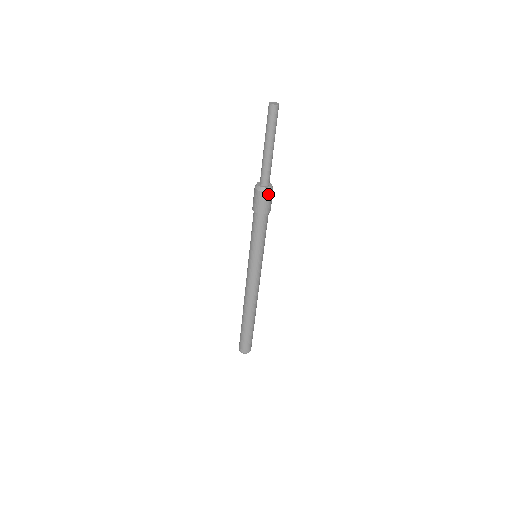
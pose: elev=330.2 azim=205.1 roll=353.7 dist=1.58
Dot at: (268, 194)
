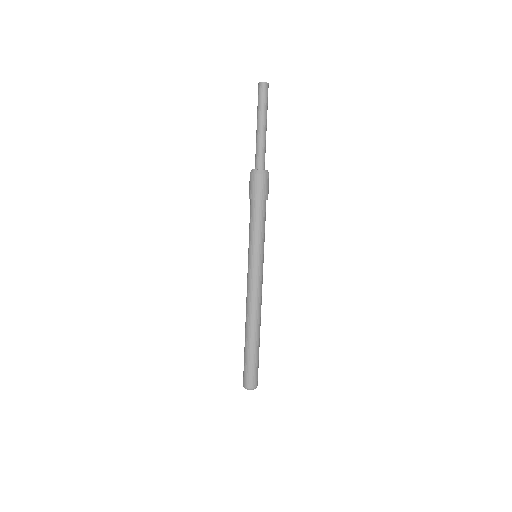
Dot at: (268, 177)
